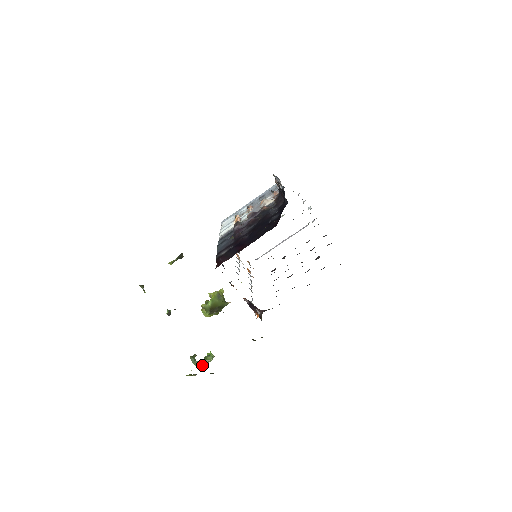
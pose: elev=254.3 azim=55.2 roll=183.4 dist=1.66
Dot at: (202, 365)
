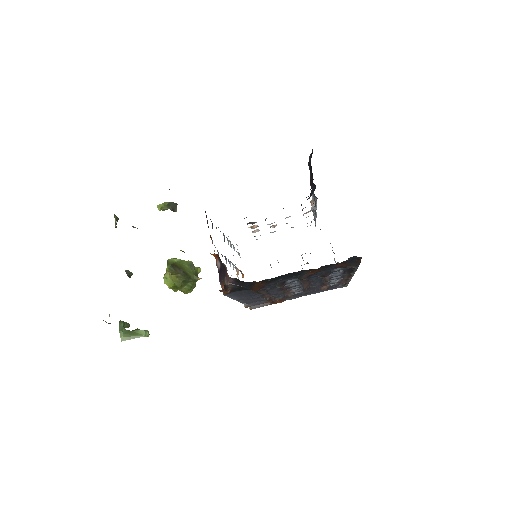
Dot at: (128, 336)
